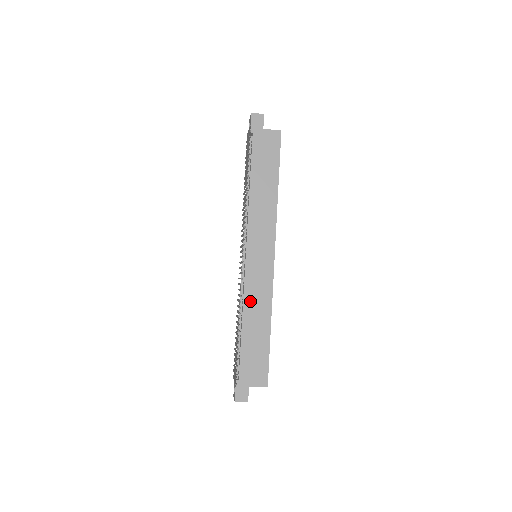
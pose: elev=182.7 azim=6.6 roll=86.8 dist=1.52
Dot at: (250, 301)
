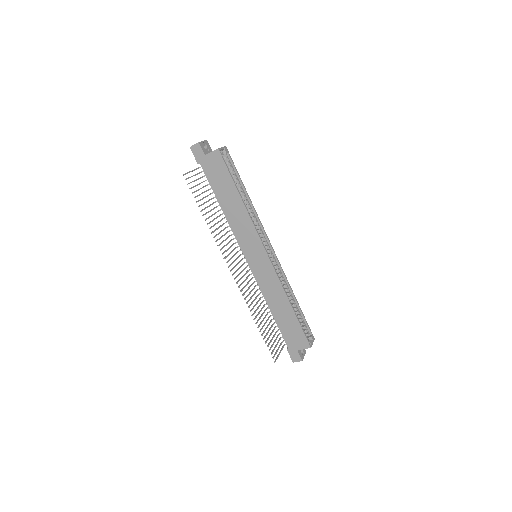
Dot at: (267, 293)
